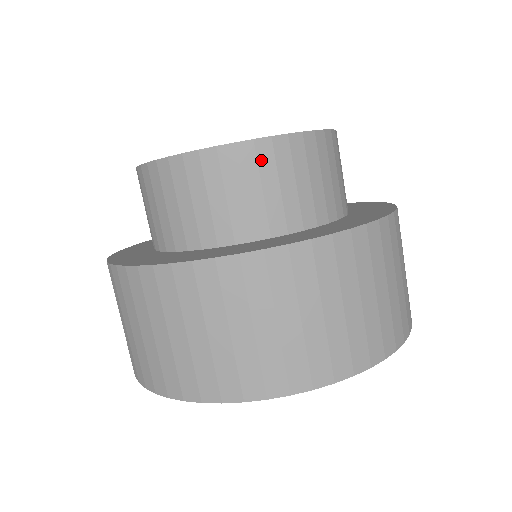
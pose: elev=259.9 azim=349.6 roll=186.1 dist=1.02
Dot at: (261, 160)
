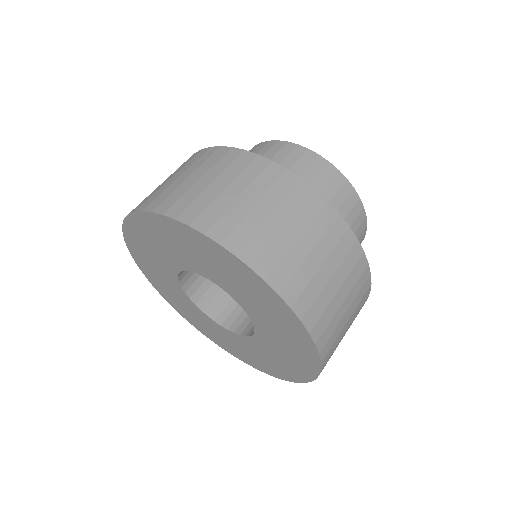
Dot at: (342, 190)
